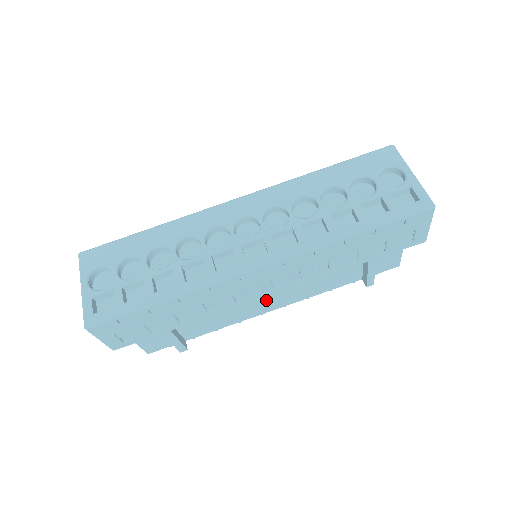
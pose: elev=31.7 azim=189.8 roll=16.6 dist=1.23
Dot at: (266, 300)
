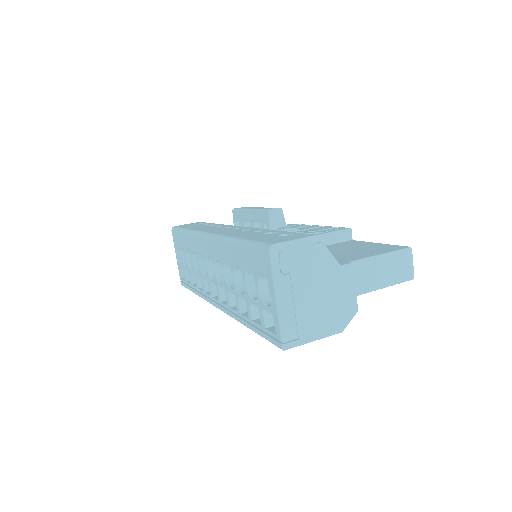
Dot at: occluded
